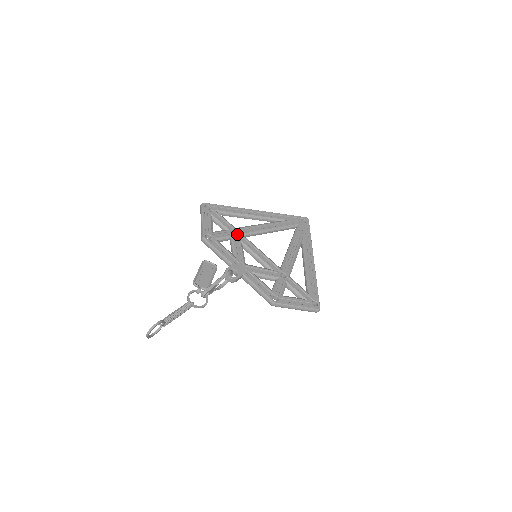
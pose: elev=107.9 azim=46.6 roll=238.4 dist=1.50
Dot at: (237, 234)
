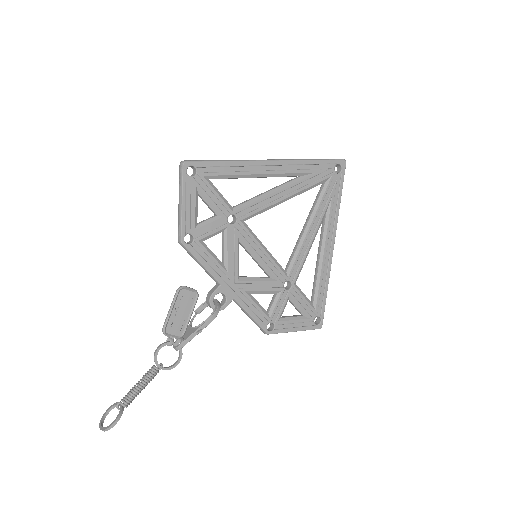
Dot at: (234, 218)
